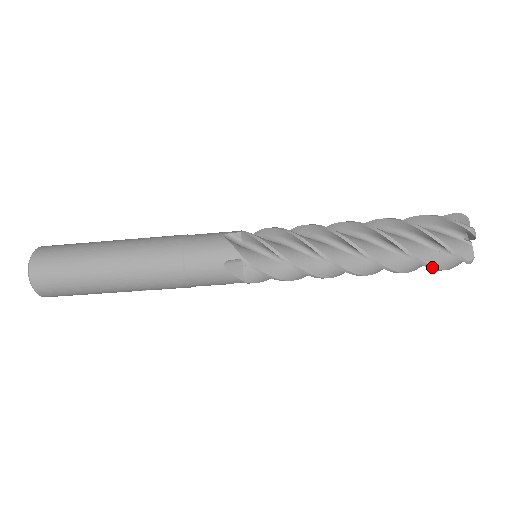
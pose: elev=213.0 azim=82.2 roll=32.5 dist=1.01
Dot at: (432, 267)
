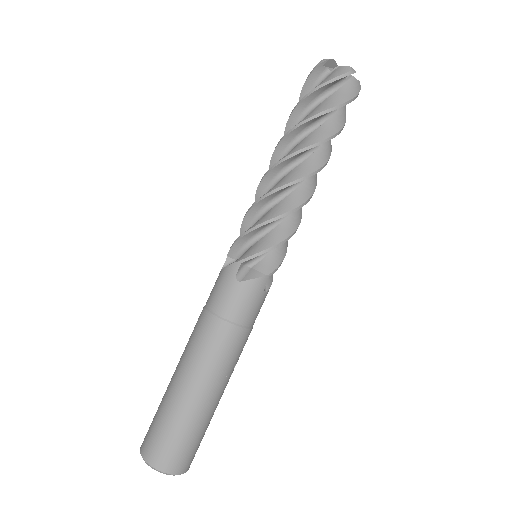
Dot at: (340, 105)
